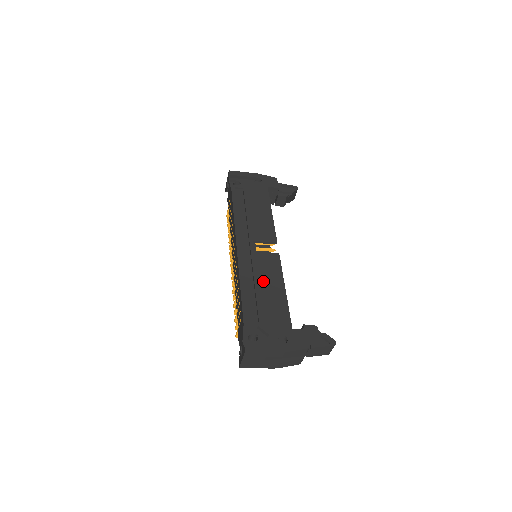
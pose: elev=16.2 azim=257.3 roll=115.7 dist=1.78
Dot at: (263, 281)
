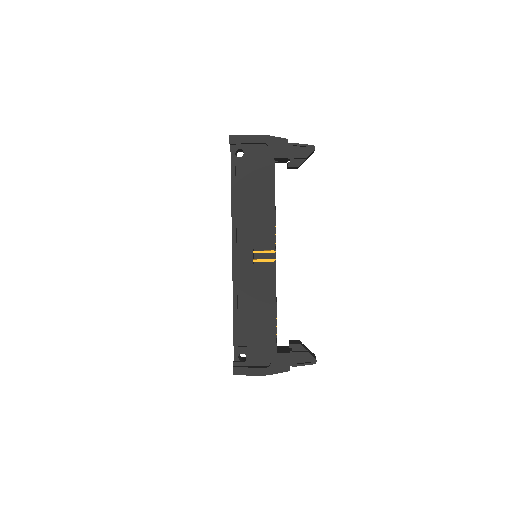
Dot at: (255, 301)
